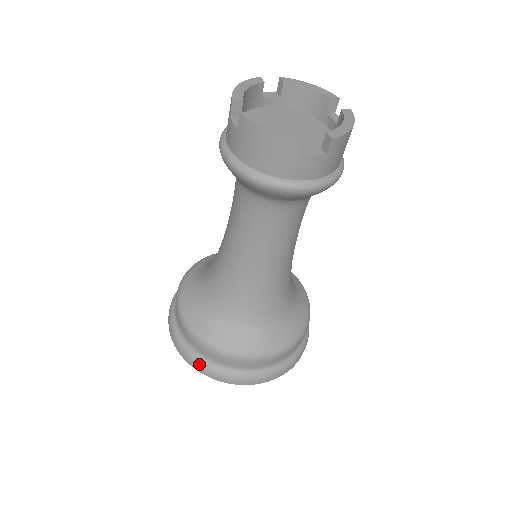
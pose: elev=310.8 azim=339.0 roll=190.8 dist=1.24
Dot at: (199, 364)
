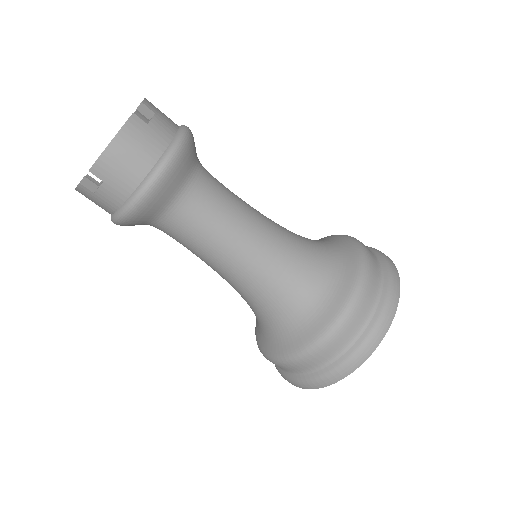
Dot at: (276, 367)
